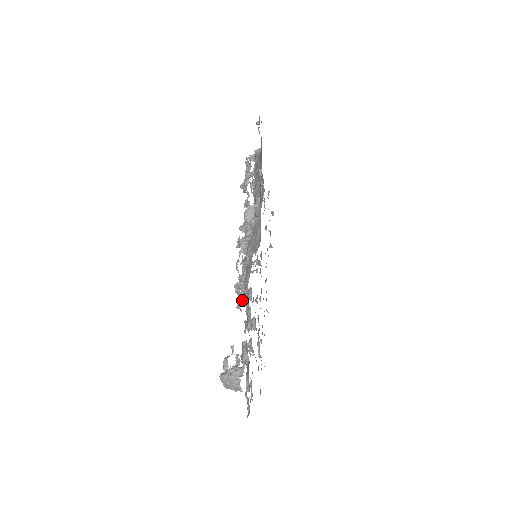
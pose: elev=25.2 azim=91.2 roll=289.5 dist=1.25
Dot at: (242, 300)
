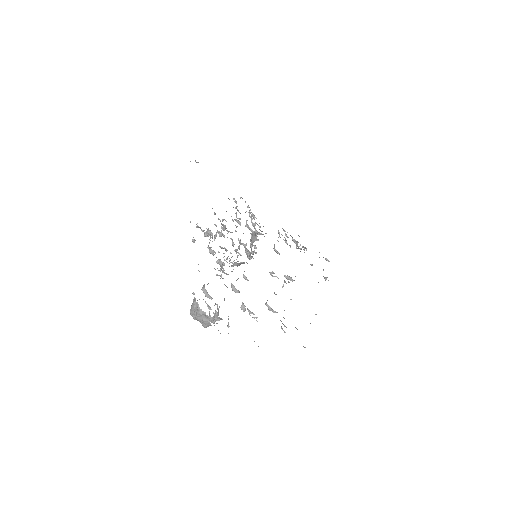
Dot at: (220, 269)
